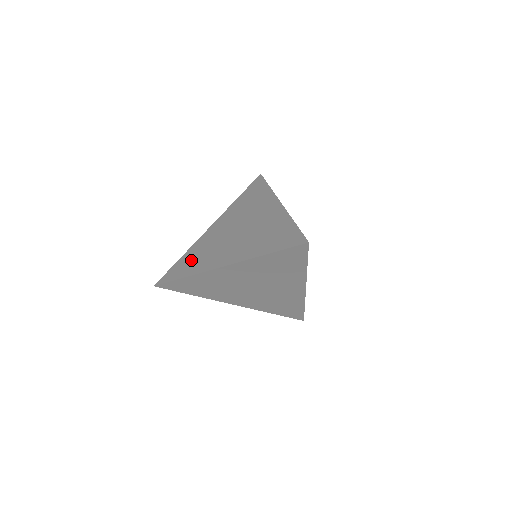
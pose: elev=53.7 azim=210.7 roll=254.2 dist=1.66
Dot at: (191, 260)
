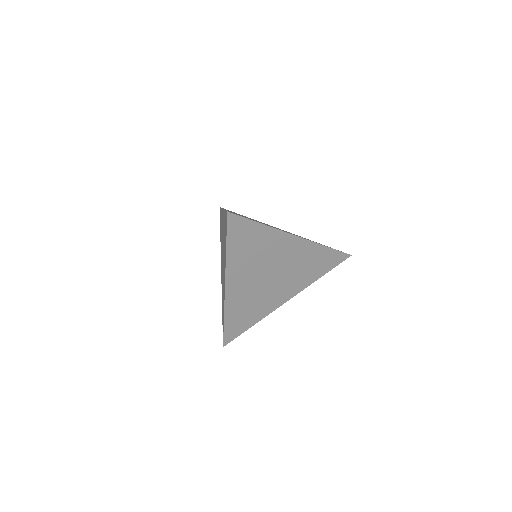
Dot at: occluded
